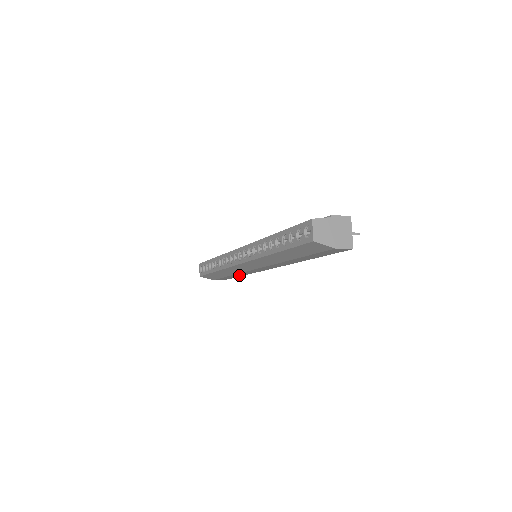
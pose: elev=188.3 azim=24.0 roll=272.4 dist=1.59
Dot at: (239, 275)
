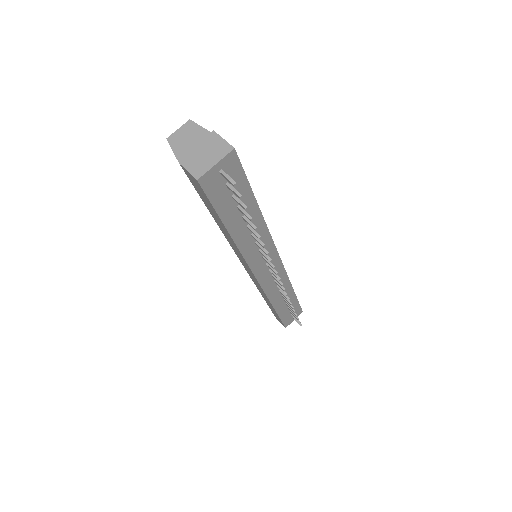
Dot at: occluded
